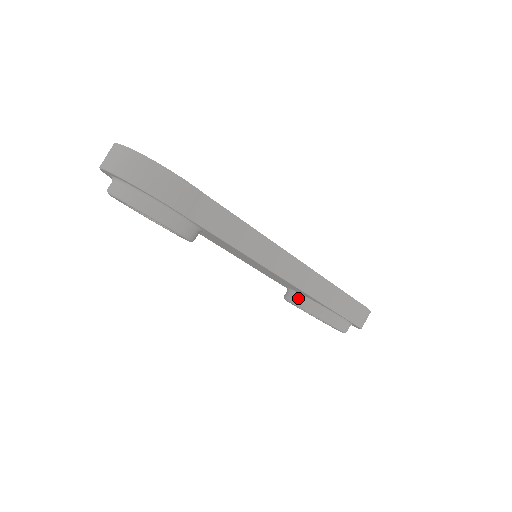
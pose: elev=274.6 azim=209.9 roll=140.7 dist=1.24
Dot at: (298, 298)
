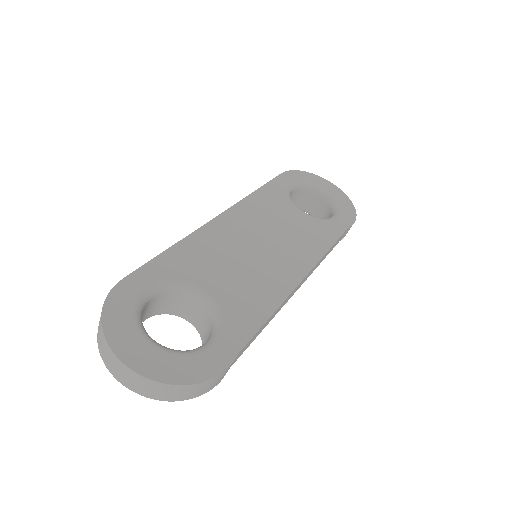
Dot at: occluded
